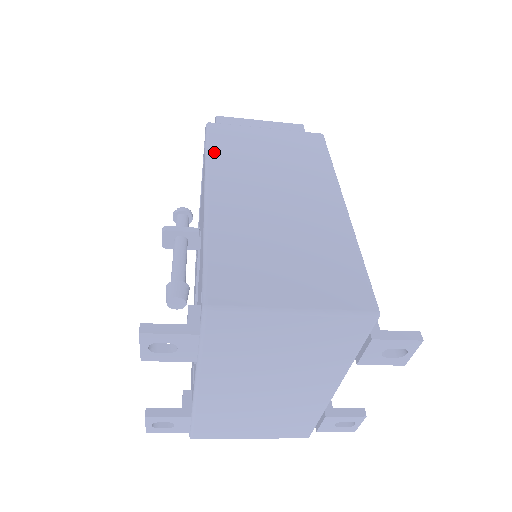
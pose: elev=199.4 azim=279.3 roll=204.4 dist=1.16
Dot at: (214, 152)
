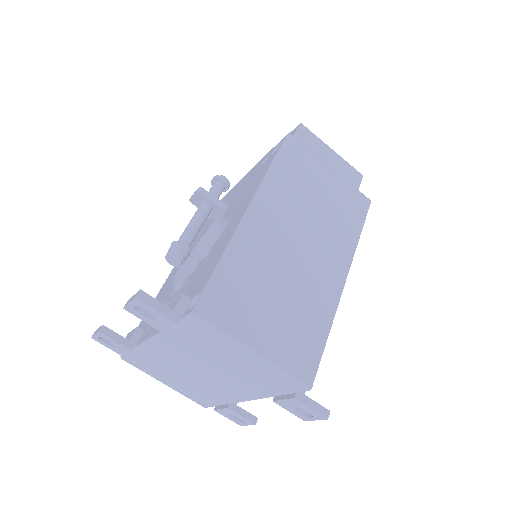
Dot at: (278, 169)
